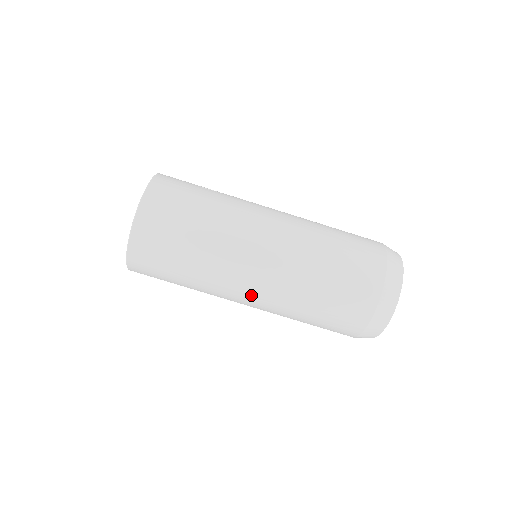
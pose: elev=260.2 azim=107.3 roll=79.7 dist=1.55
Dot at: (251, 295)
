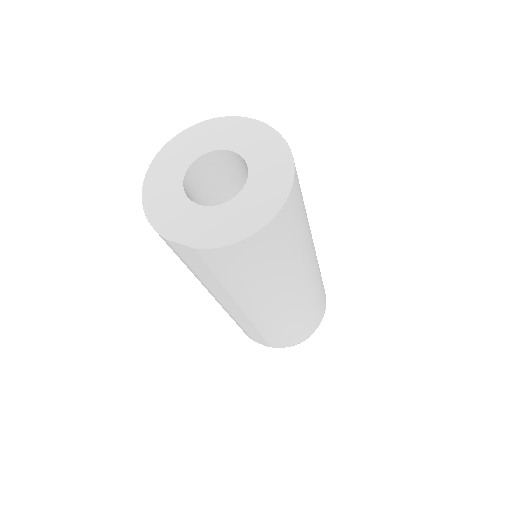
Dot at: (277, 309)
